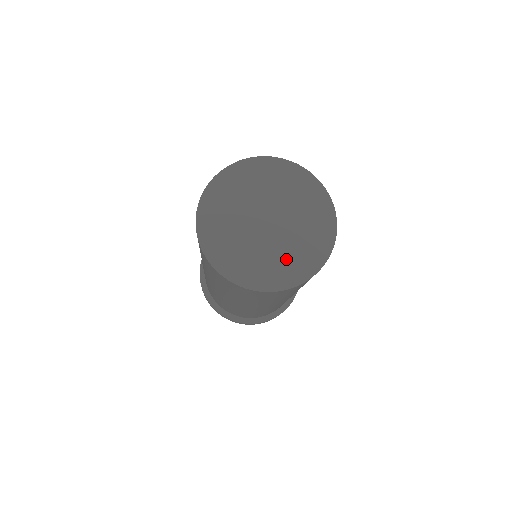
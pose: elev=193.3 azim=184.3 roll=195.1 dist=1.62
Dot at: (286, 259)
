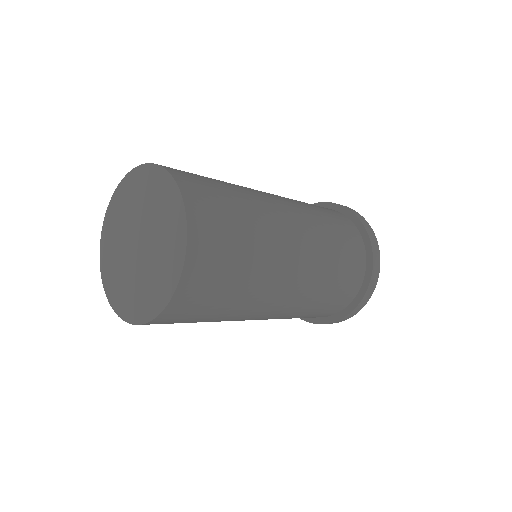
Dot at: (141, 291)
